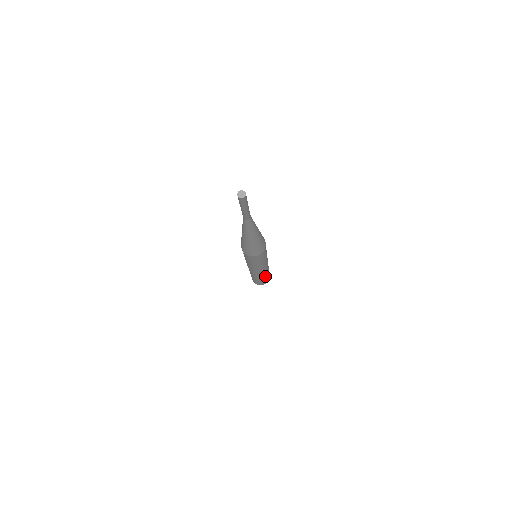
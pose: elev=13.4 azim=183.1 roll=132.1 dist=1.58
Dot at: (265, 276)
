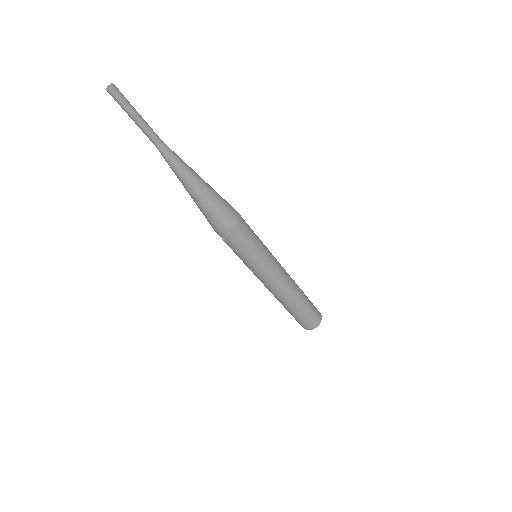
Dot at: (299, 302)
